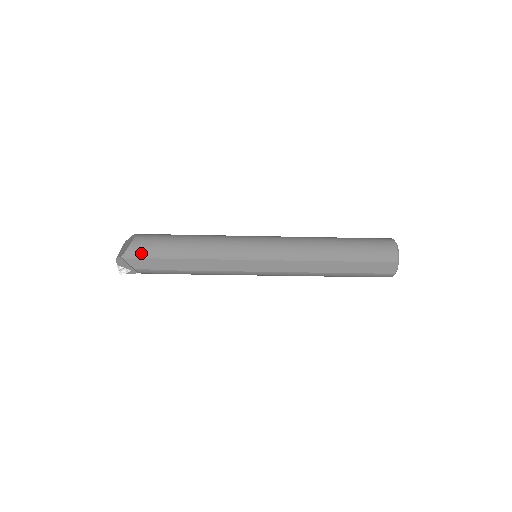
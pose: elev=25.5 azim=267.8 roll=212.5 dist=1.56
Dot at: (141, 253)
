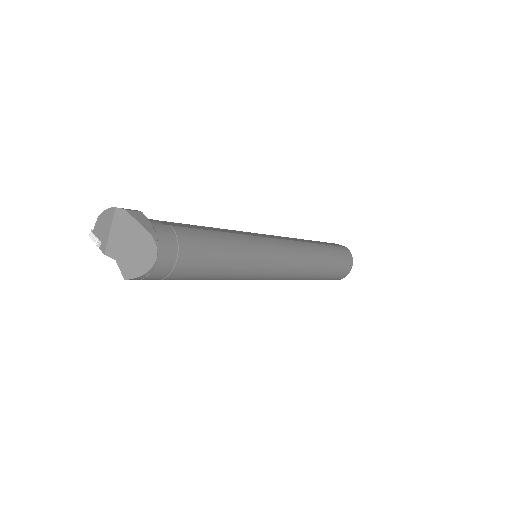
Dot at: (154, 279)
